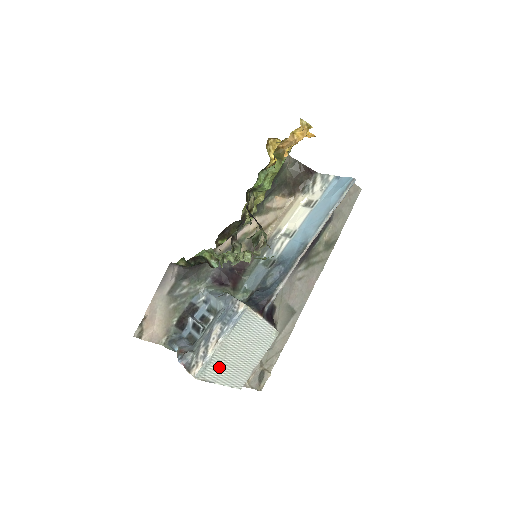
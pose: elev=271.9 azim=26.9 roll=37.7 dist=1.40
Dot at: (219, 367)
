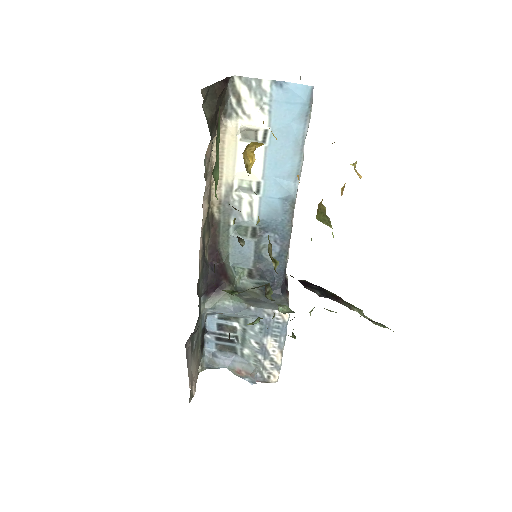
Dot at: occluded
